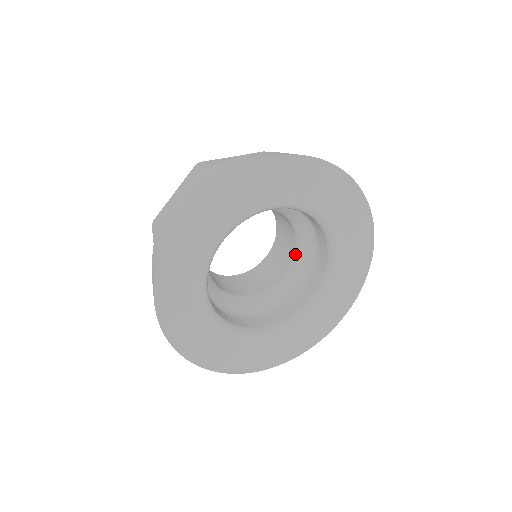
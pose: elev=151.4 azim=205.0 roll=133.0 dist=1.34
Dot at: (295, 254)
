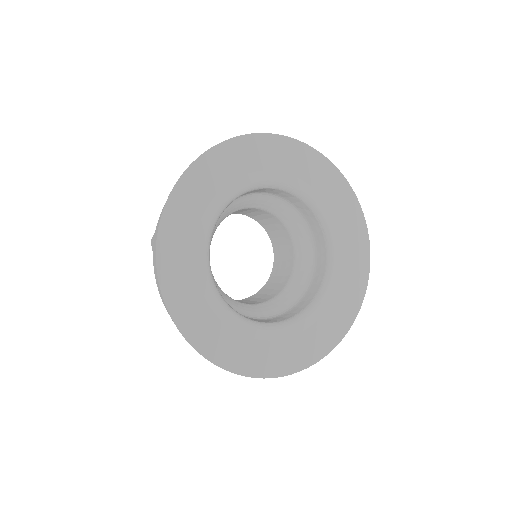
Dot at: (295, 257)
